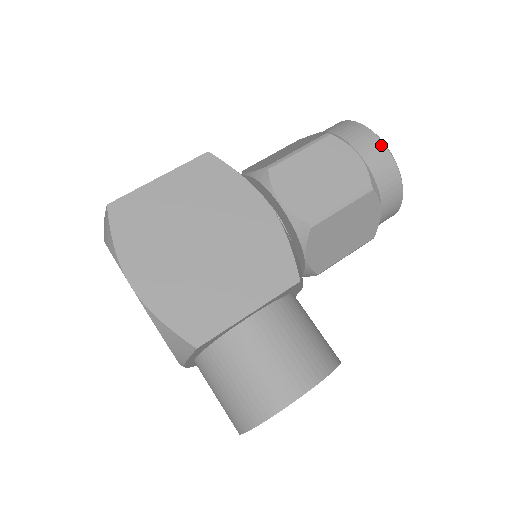
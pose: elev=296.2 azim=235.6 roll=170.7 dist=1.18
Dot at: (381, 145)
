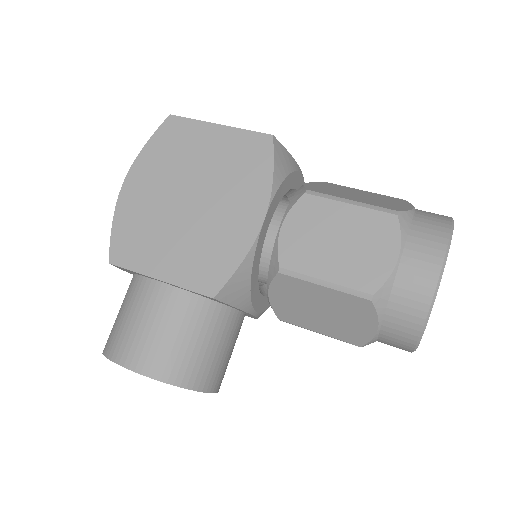
Dot at: (435, 272)
